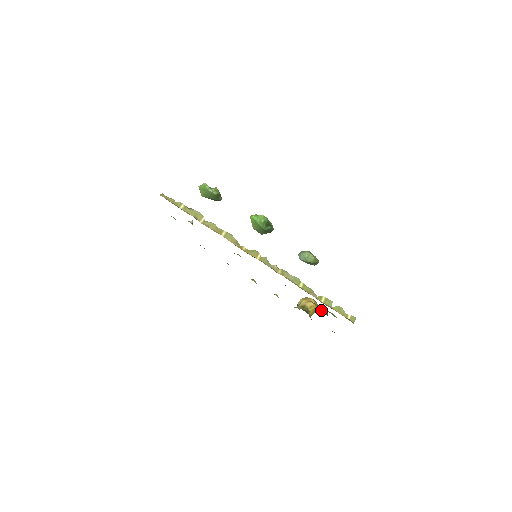
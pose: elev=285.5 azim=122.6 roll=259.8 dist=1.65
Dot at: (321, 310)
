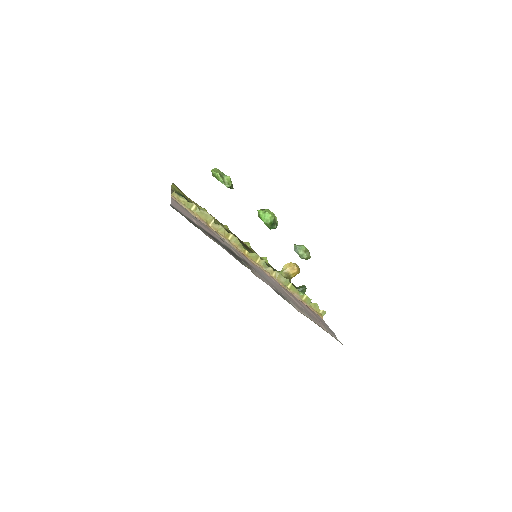
Dot at: (301, 290)
